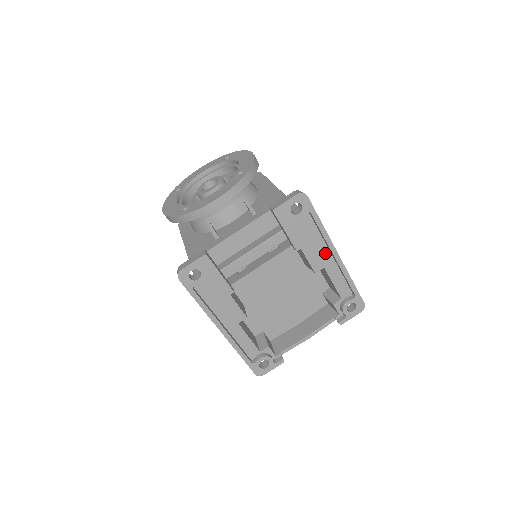
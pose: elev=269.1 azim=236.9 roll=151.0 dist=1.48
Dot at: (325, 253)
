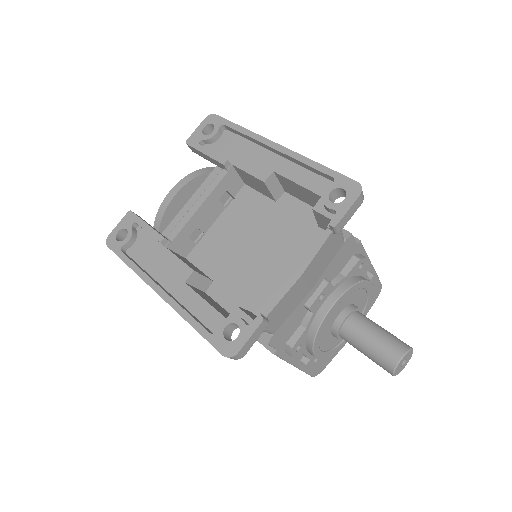
Dot at: (267, 156)
